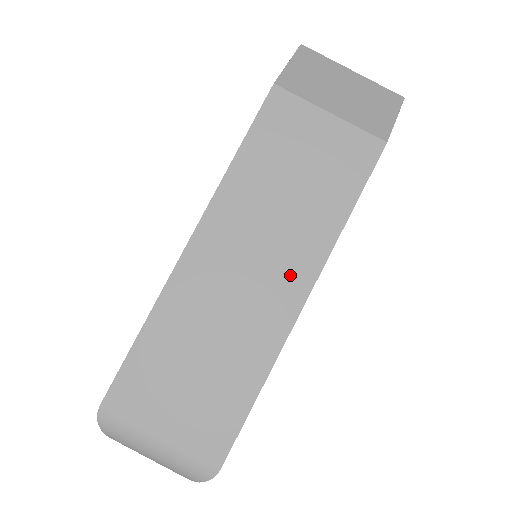
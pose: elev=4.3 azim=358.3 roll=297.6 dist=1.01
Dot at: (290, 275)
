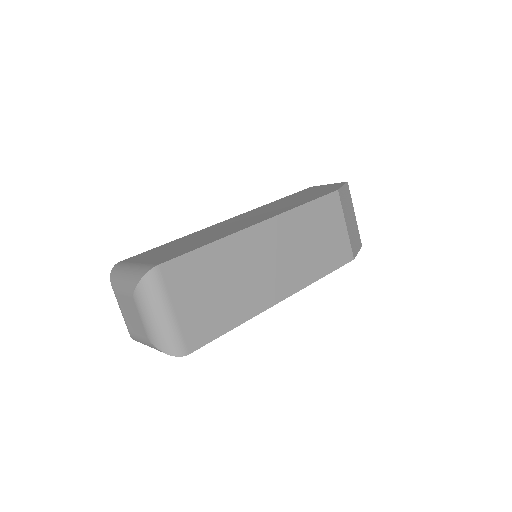
Dot at: (286, 281)
